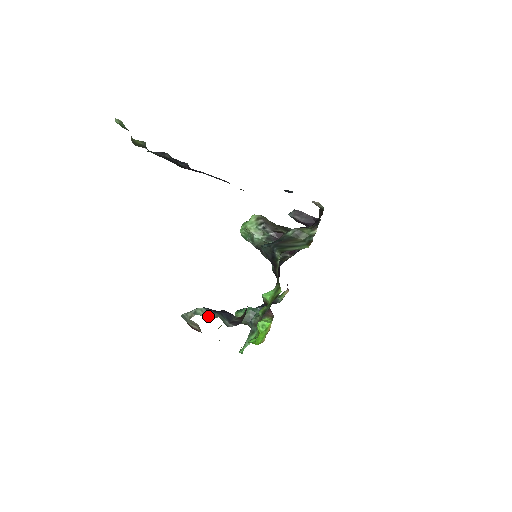
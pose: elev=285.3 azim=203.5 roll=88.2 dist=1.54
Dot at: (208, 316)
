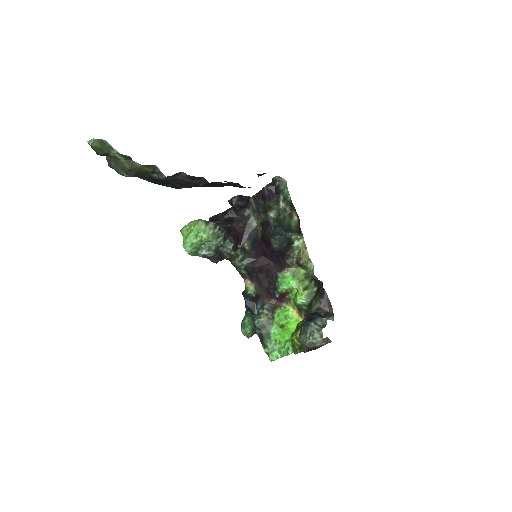
Dot at: (318, 326)
